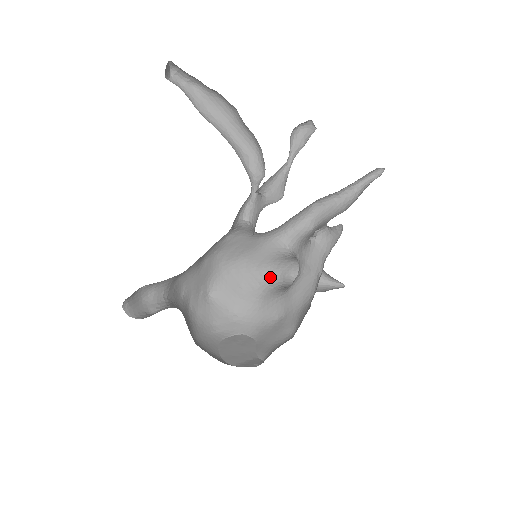
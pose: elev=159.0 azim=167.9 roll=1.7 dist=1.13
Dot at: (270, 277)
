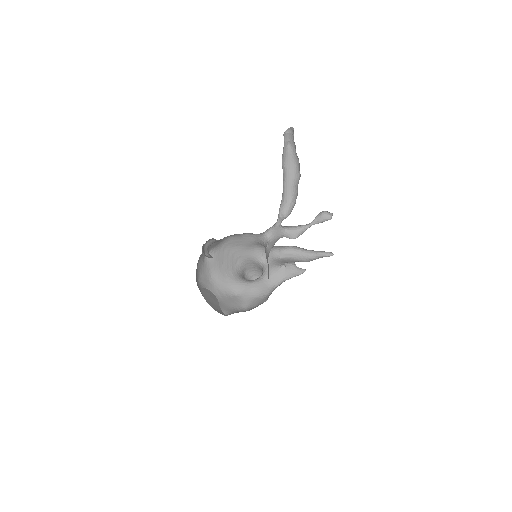
Dot at: (239, 267)
